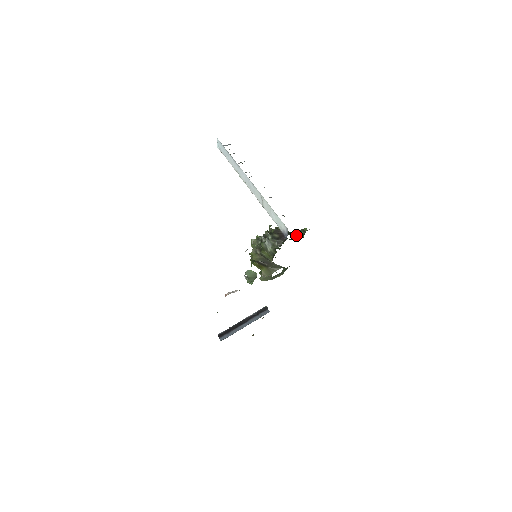
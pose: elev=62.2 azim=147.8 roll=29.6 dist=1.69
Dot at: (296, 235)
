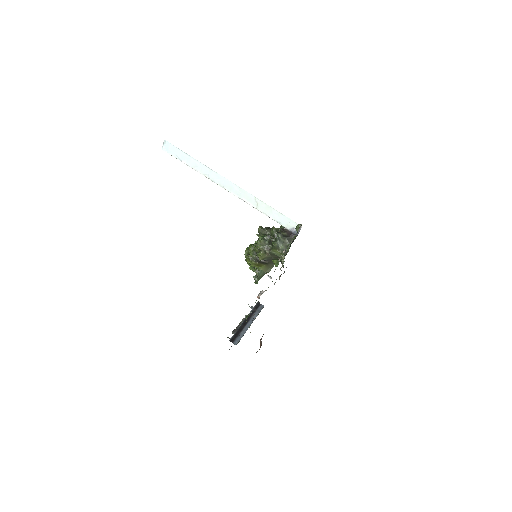
Dot at: occluded
